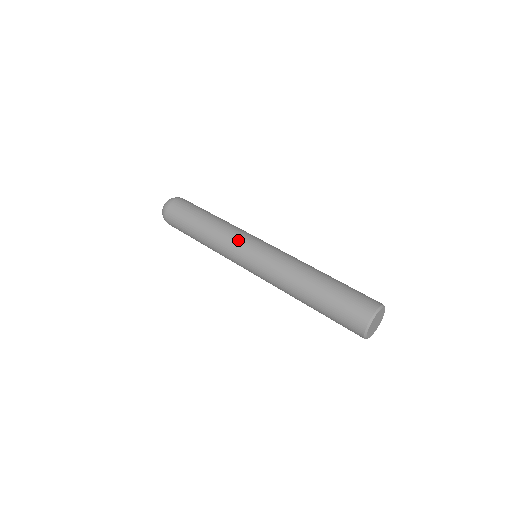
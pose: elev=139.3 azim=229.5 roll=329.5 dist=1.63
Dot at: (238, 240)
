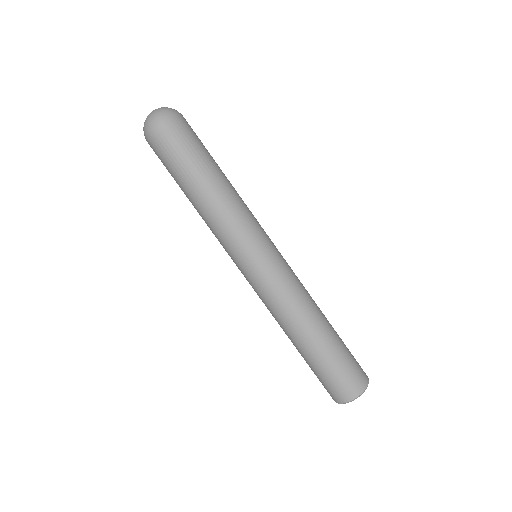
Dot at: (245, 238)
